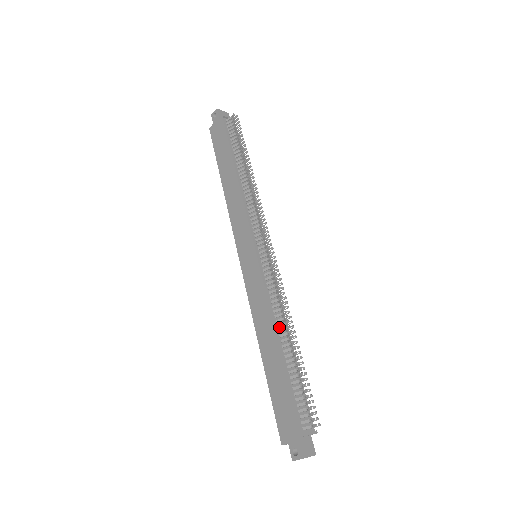
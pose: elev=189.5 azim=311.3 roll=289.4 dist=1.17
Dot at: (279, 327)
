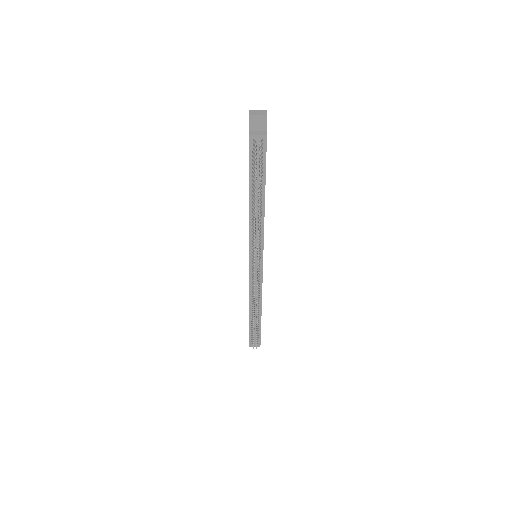
Dot at: (253, 303)
